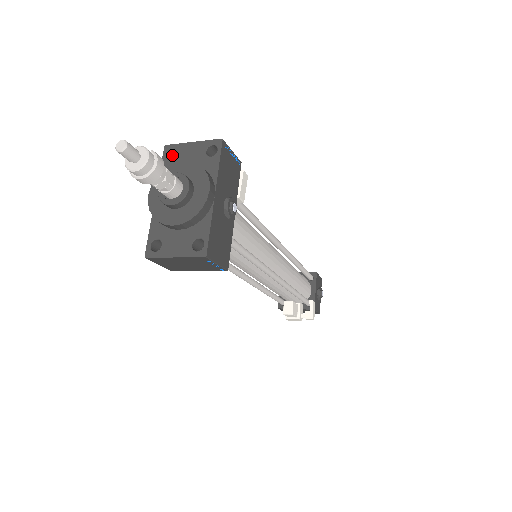
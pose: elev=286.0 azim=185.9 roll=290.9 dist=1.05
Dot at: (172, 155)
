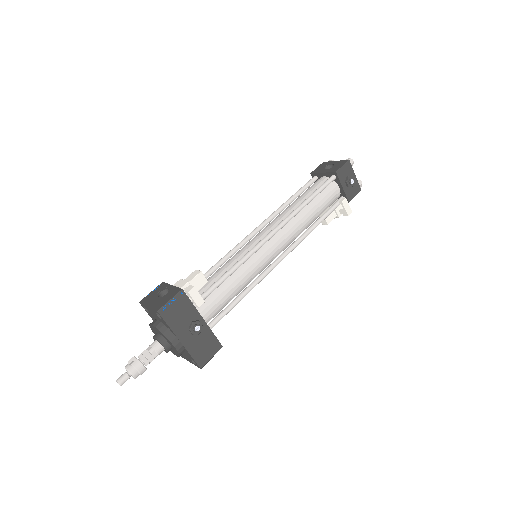
Dot at: occluded
